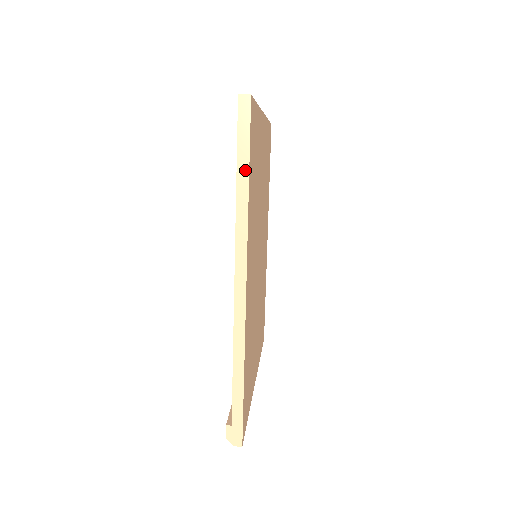
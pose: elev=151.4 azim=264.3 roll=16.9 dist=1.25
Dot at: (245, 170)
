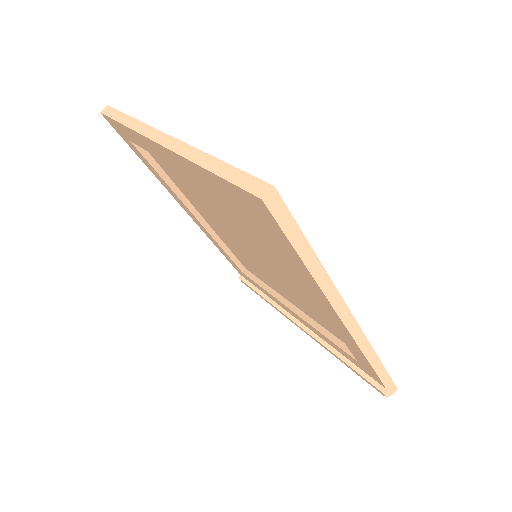
Dot at: (308, 252)
